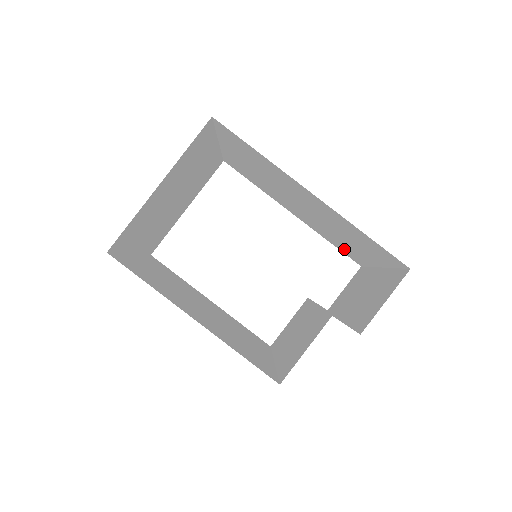
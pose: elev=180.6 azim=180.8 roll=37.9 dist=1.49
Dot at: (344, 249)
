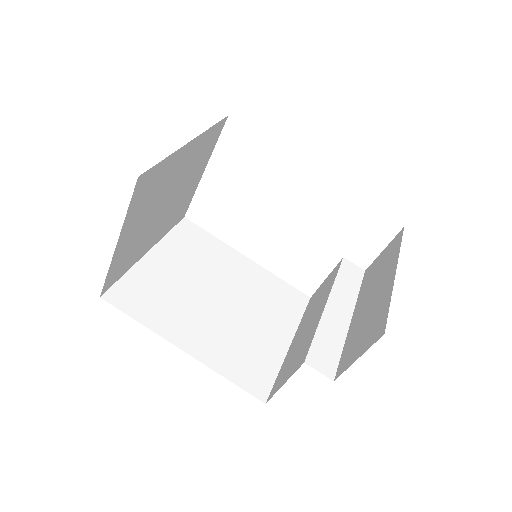
Dot at: occluded
